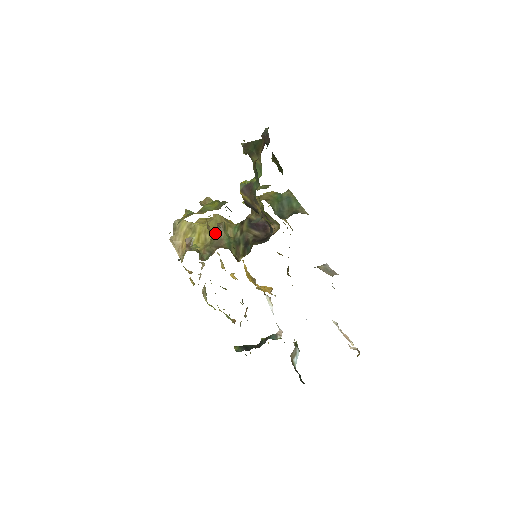
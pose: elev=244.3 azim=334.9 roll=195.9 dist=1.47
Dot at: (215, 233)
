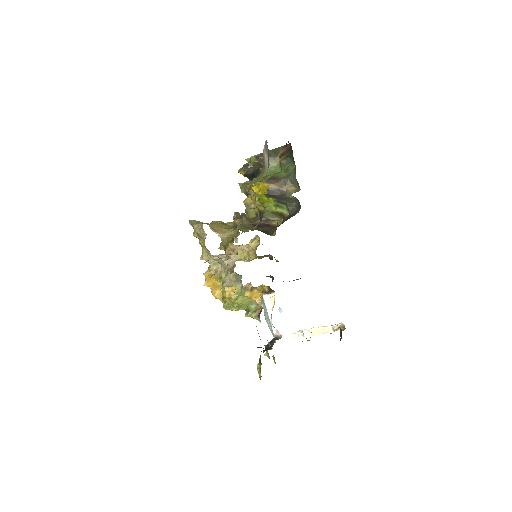
Dot at: occluded
